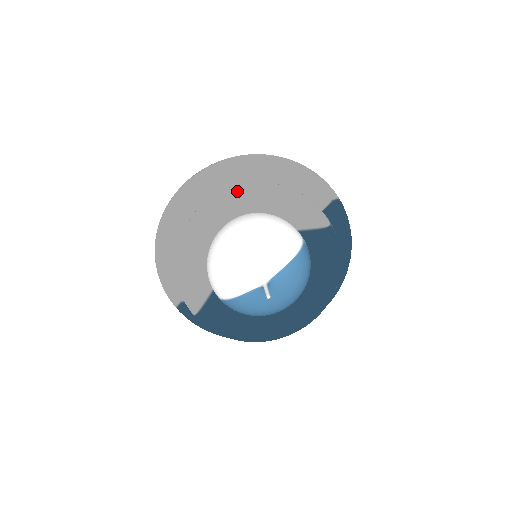
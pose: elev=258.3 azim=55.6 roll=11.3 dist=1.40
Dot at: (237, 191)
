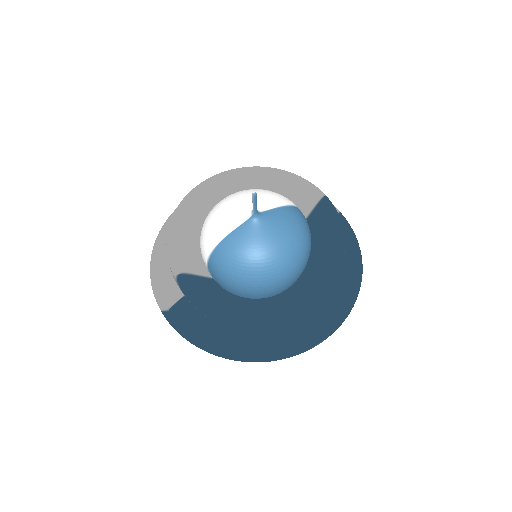
Dot at: (236, 169)
